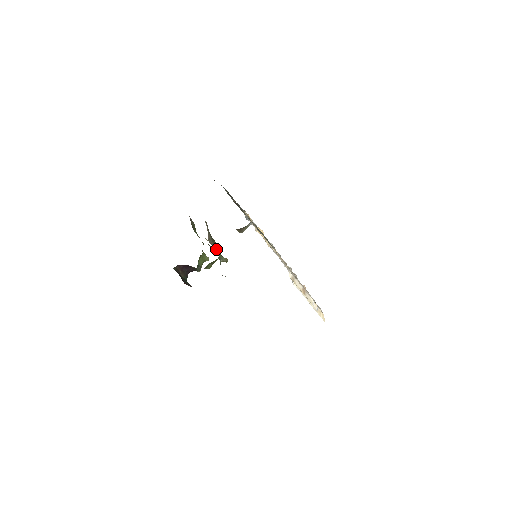
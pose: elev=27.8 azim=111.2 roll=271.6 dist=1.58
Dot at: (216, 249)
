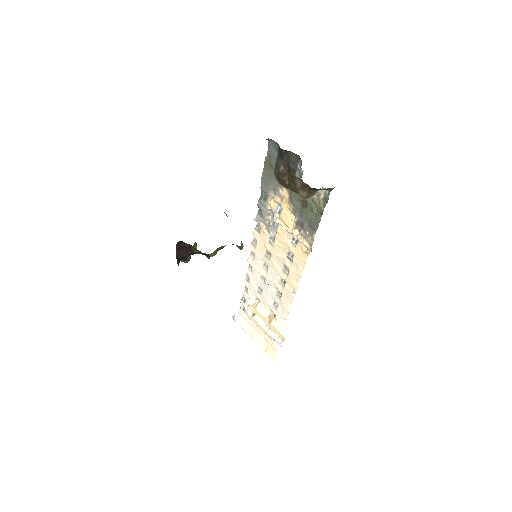
Dot at: occluded
